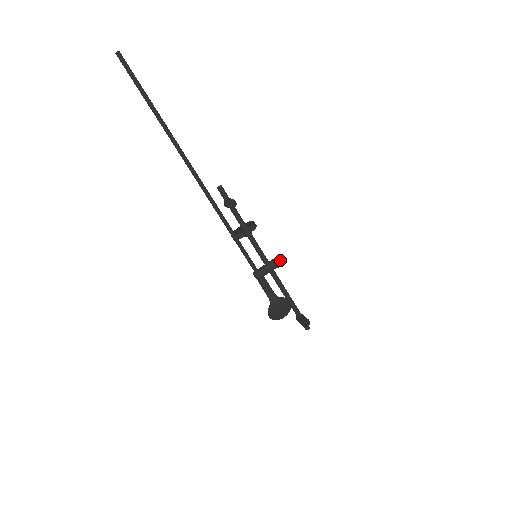
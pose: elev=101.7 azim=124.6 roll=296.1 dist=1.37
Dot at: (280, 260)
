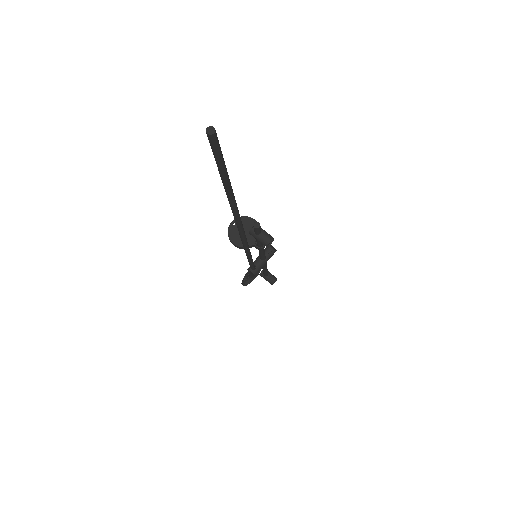
Dot at: occluded
